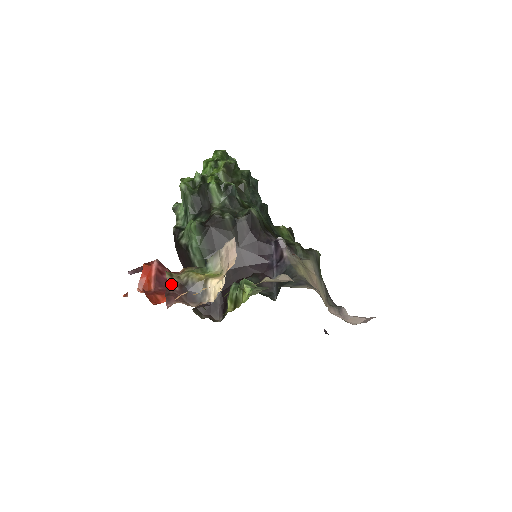
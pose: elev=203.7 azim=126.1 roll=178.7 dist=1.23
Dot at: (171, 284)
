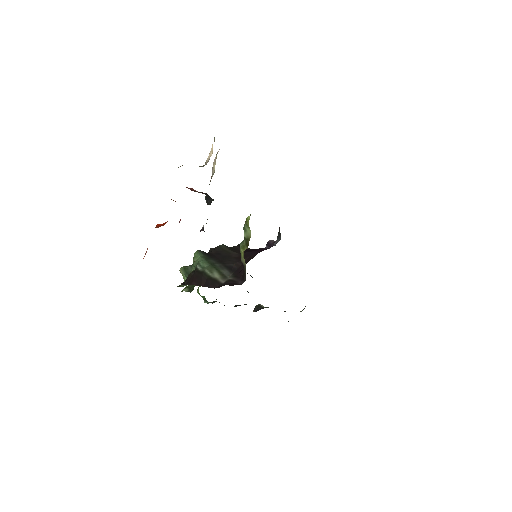
Dot at: occluded
